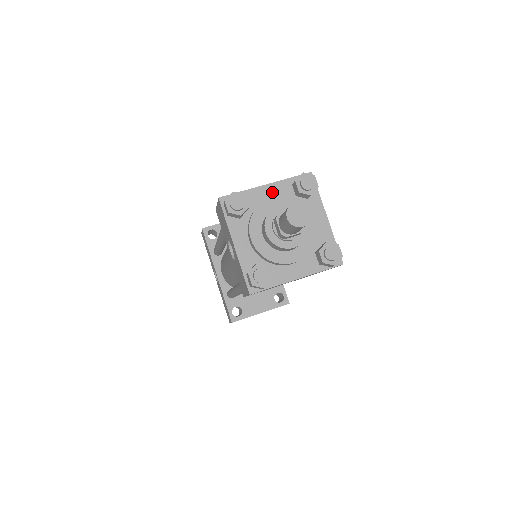
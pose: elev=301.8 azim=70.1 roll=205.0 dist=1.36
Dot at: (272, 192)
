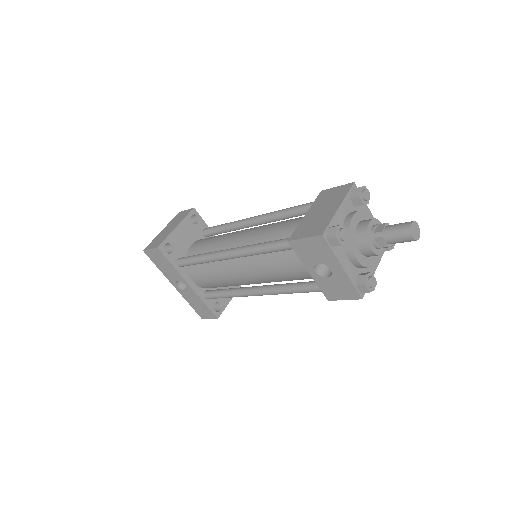
Dot at: (344, 211)
